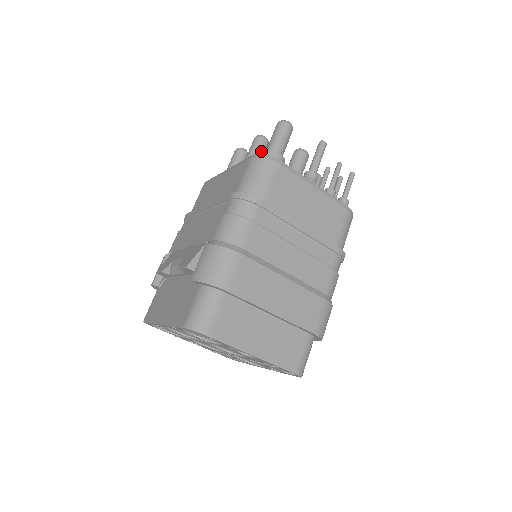
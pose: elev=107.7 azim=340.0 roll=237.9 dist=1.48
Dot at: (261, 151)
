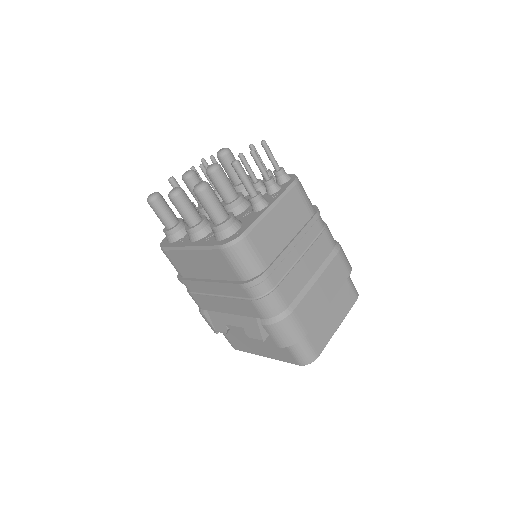
Dot at: (212, 228)
